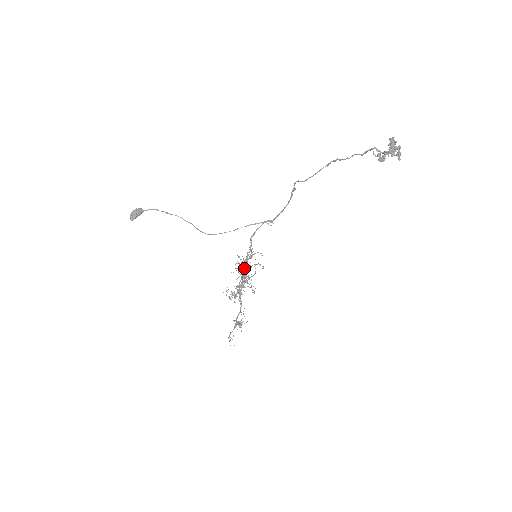
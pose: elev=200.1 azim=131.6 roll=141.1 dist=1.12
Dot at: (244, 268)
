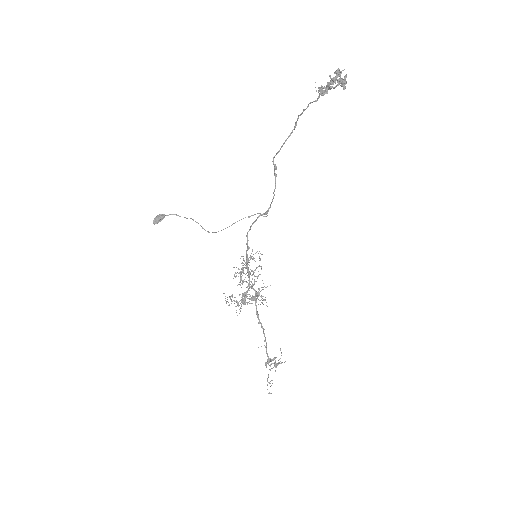
Dot at: occluded
